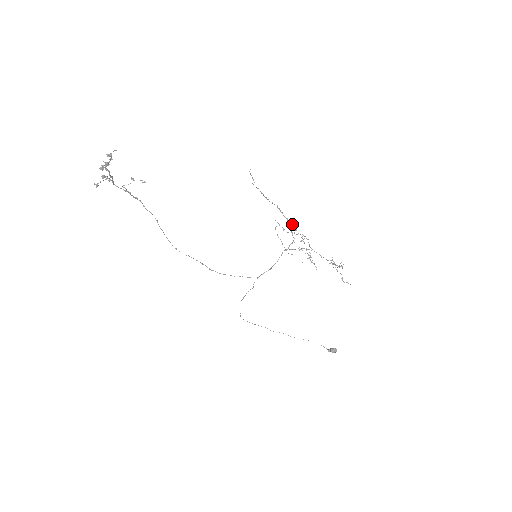
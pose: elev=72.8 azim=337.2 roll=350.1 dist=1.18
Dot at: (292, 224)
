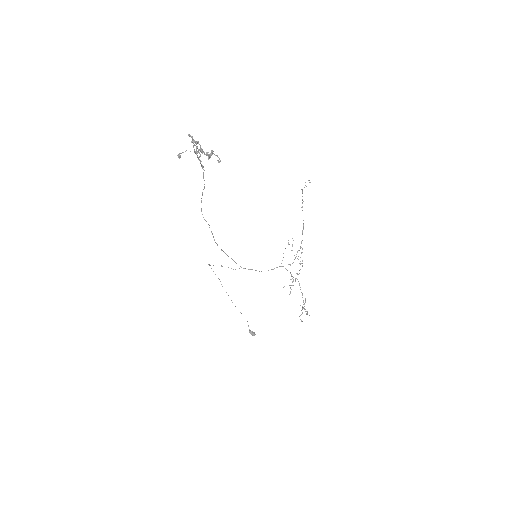
Dot at: (302, 248)
